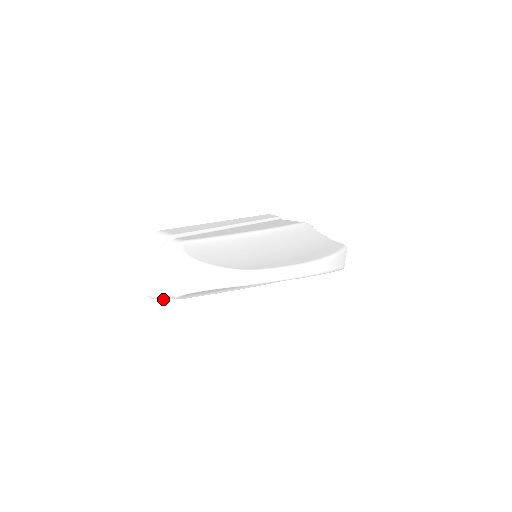
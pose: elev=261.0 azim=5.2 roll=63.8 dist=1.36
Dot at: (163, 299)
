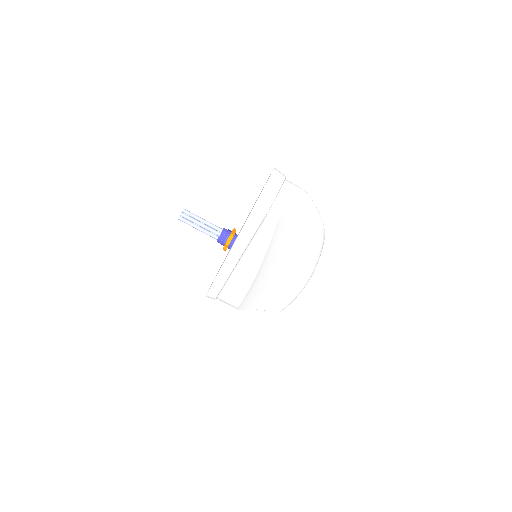
Dot at: (264, 213)
